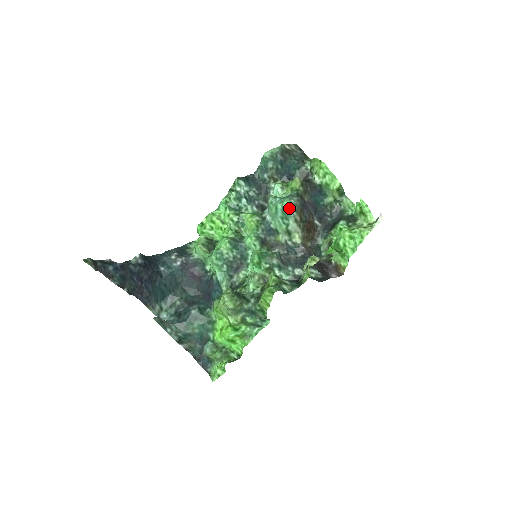
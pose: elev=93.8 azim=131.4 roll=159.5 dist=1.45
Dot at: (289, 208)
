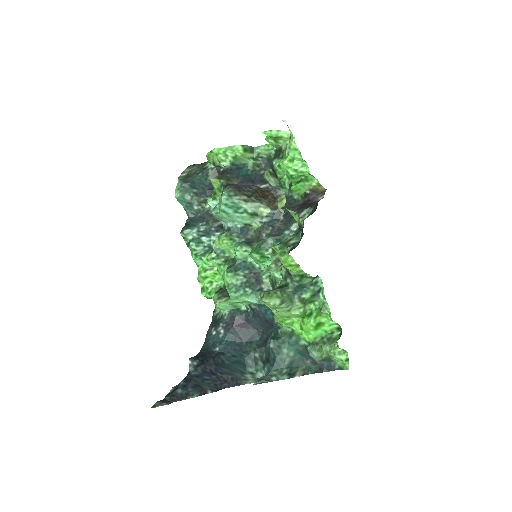
Dot at: (229, 199)
